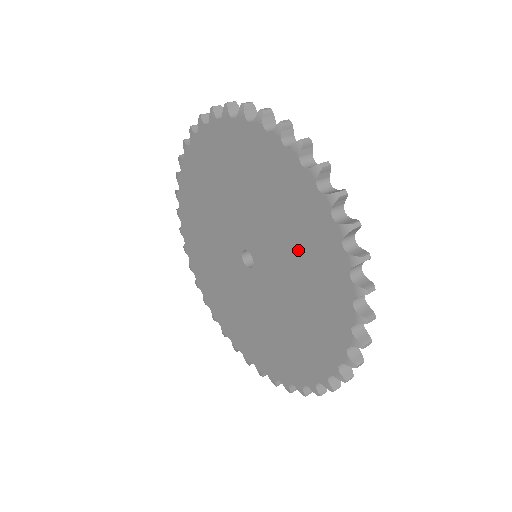
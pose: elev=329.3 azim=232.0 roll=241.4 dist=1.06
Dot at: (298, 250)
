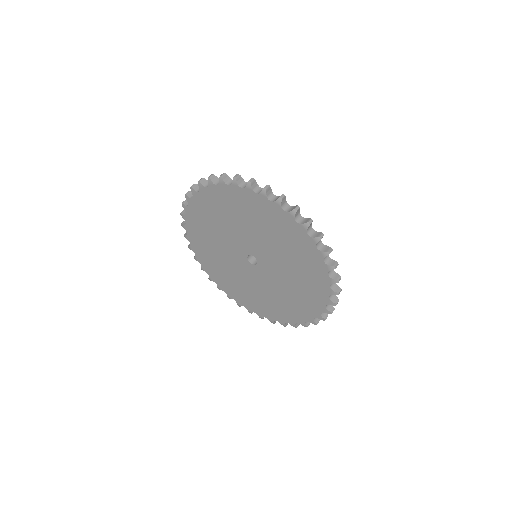
Dot at: (261, 225)
